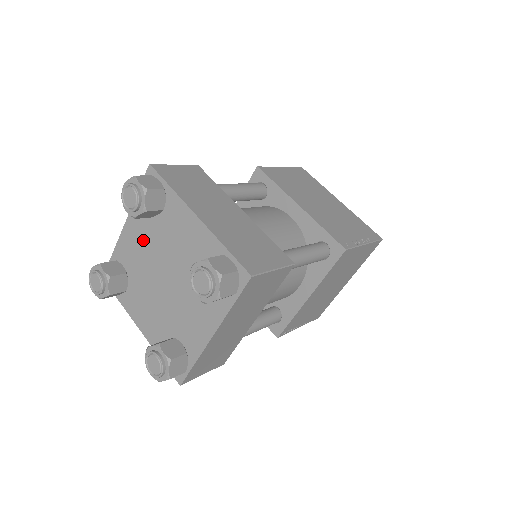
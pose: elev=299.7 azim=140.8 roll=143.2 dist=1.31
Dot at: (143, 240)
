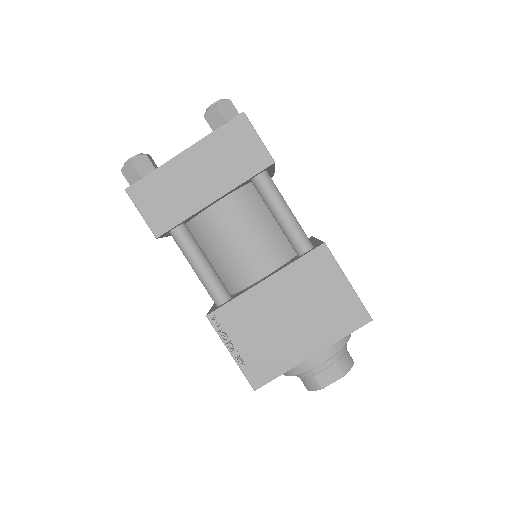
Dot at: occluded
